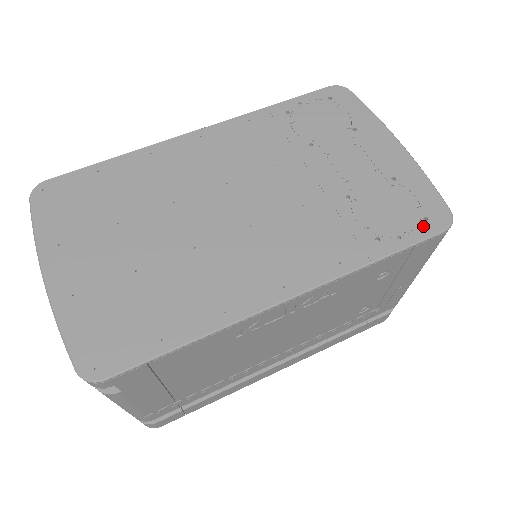
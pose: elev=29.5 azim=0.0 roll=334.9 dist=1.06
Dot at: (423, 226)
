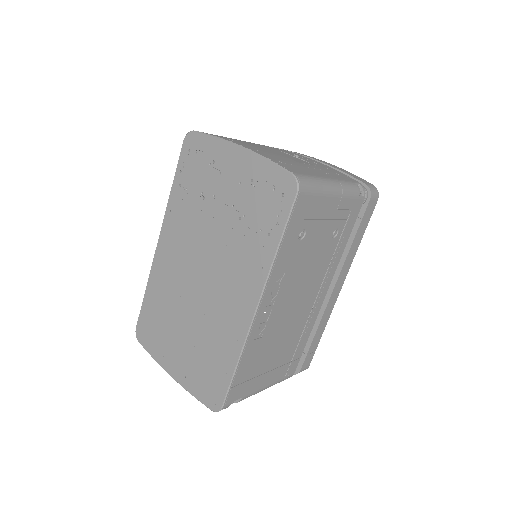
Dot at: (285, 202)
